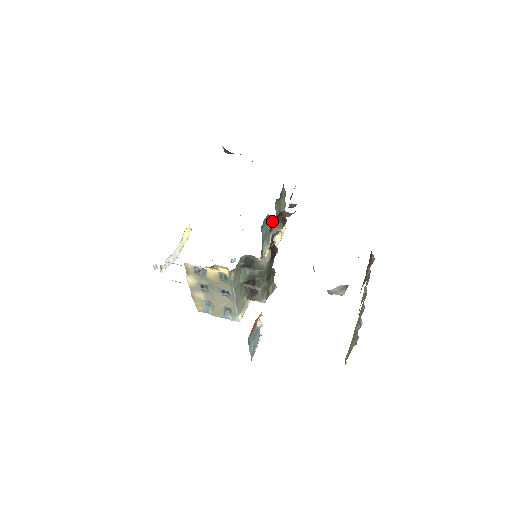
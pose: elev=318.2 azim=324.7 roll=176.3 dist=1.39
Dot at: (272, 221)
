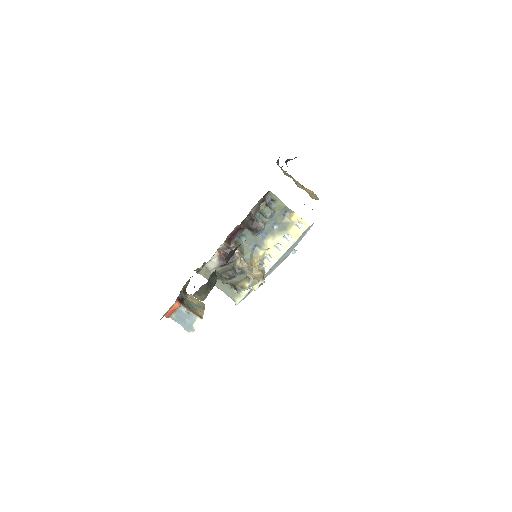
Dot at: occluded
